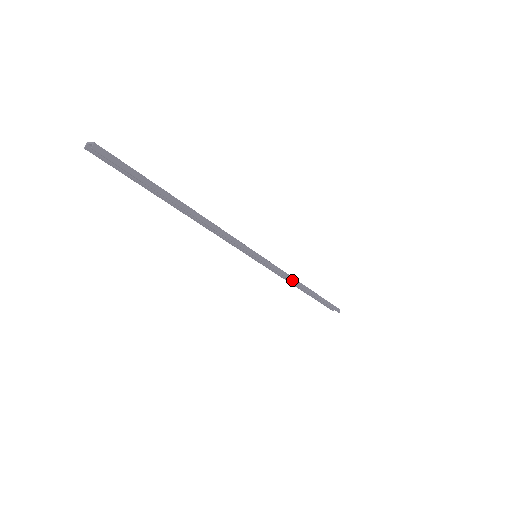
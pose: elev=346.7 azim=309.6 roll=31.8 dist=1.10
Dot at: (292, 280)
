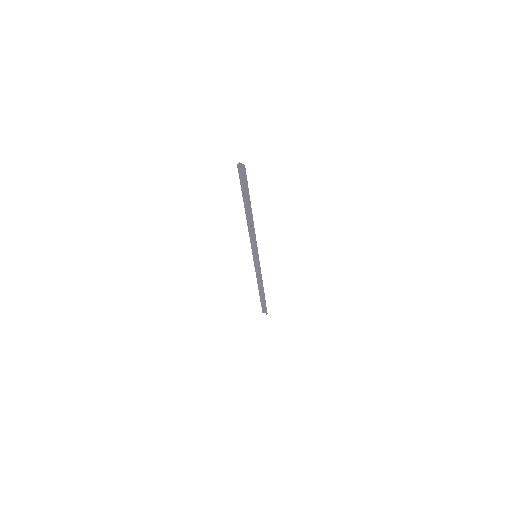
Dot at: (261, 280)
